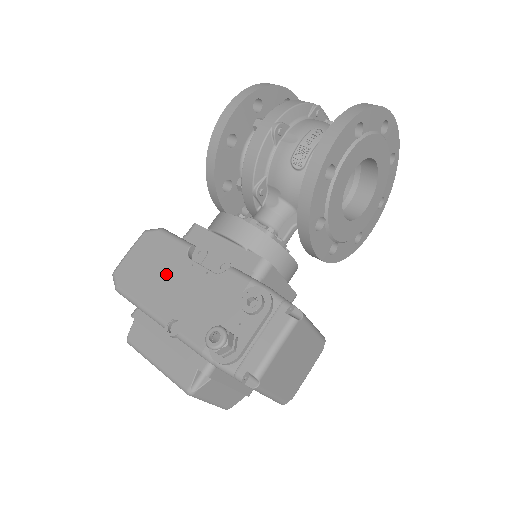
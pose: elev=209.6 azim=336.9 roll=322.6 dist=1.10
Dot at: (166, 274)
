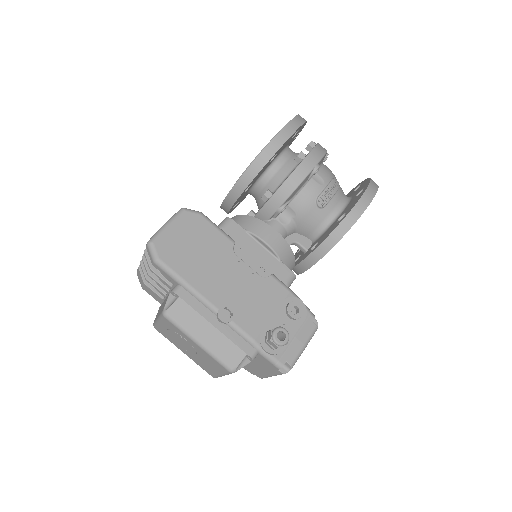
Dot at: (214, 262)
